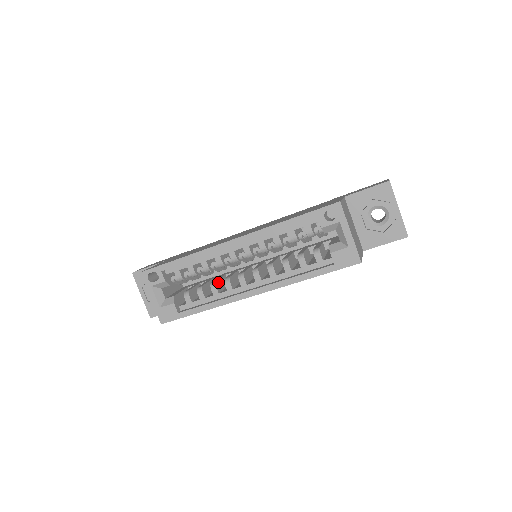
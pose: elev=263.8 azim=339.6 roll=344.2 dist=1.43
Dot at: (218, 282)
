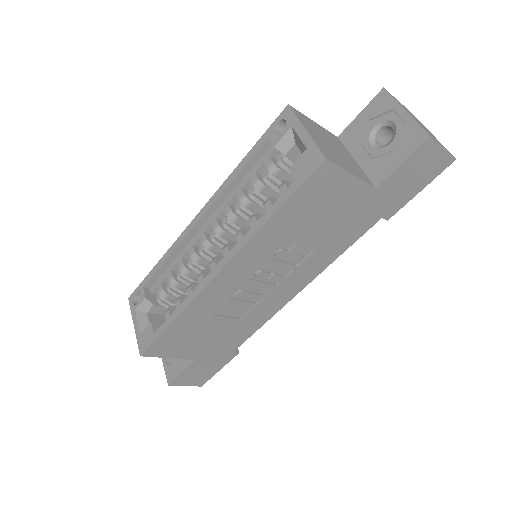
Dot at: occluded
